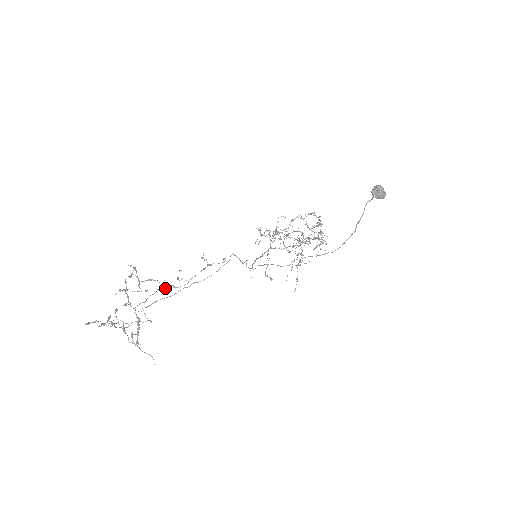
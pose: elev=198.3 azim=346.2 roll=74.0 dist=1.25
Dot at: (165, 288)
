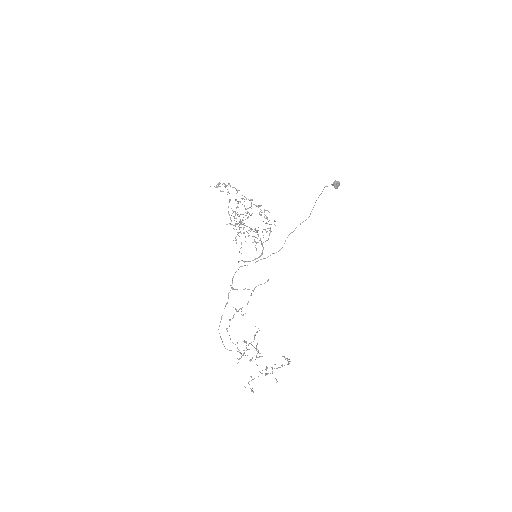
Dot at: (229, 326)
